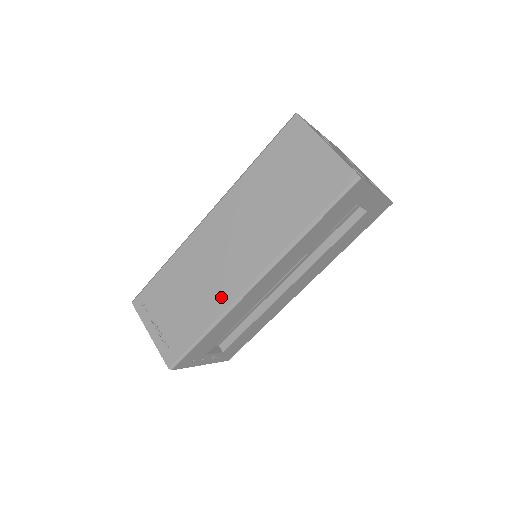
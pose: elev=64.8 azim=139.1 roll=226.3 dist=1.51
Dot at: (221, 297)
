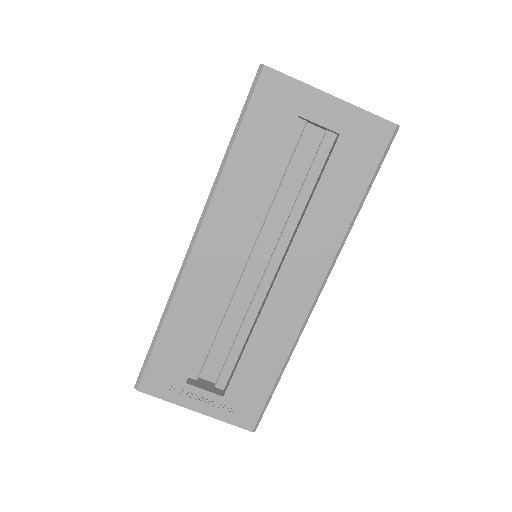
Dot at: occluded
